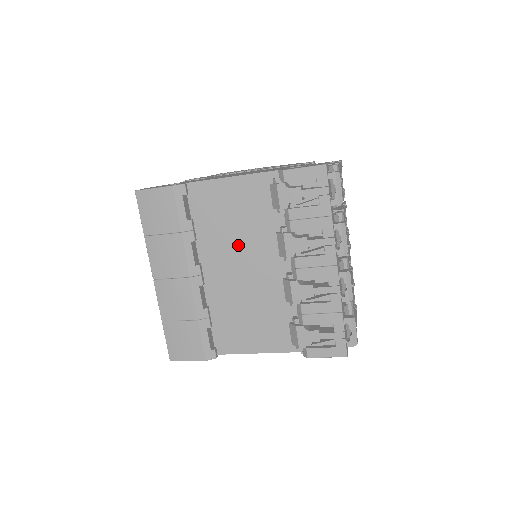
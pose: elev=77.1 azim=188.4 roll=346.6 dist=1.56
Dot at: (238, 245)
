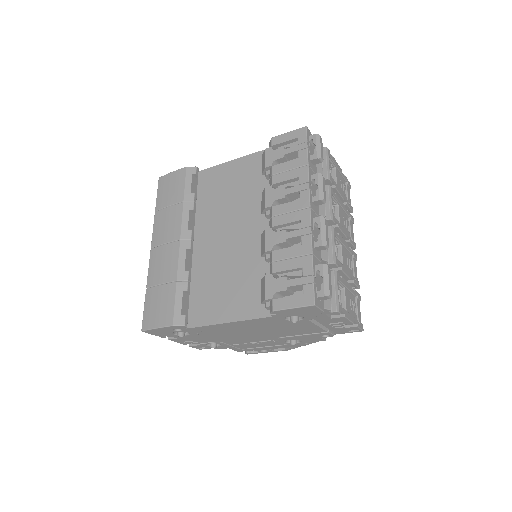
Dot at: (229, 214)
